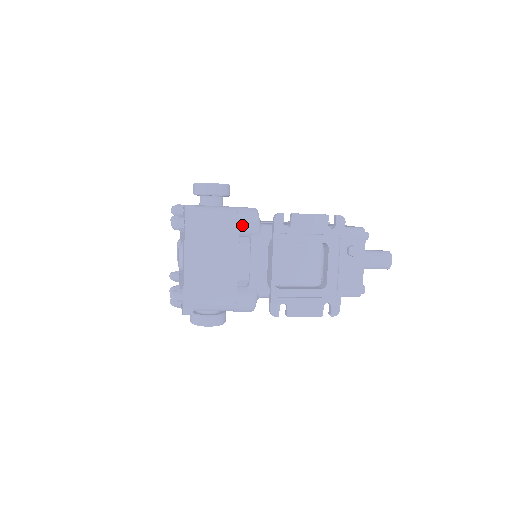
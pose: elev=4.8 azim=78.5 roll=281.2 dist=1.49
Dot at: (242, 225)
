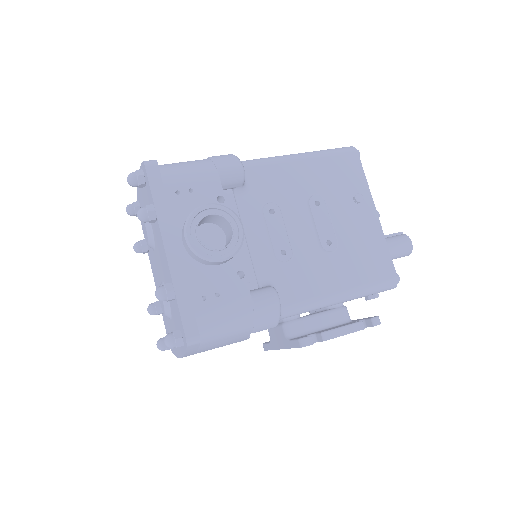
Dot at: (257, 331)
